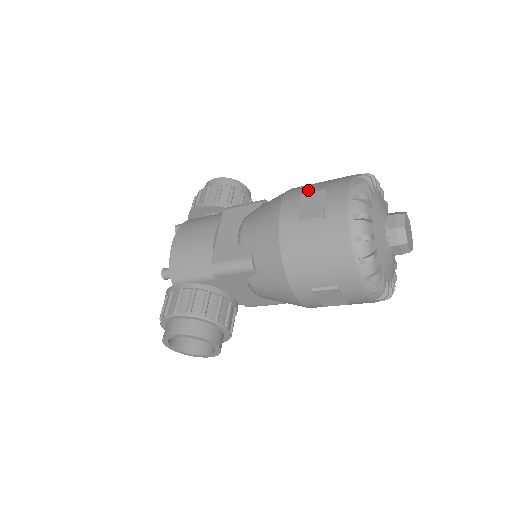
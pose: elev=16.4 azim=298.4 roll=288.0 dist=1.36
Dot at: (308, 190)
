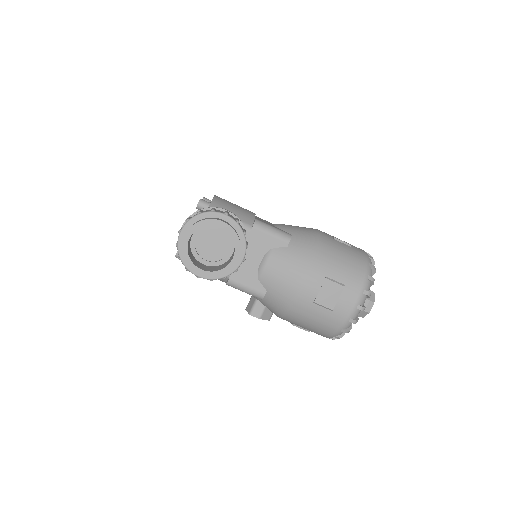
Dot at: occluded
